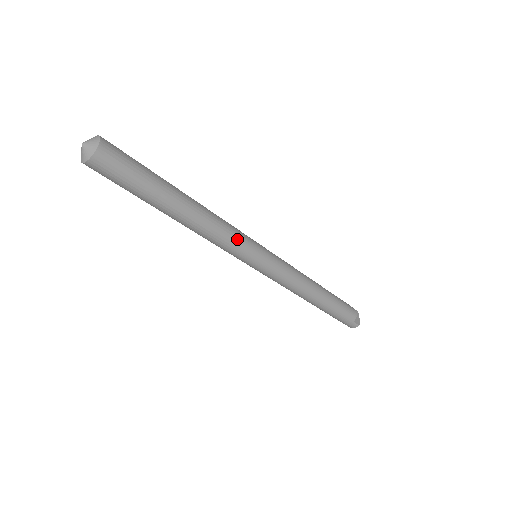
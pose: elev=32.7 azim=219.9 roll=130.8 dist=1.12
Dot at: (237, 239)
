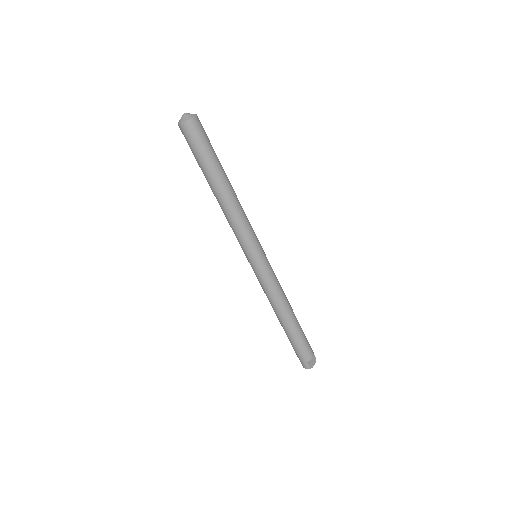
Dot at: (247, 232)
